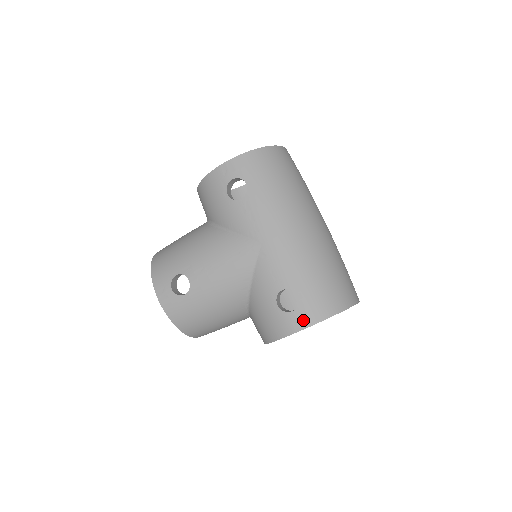
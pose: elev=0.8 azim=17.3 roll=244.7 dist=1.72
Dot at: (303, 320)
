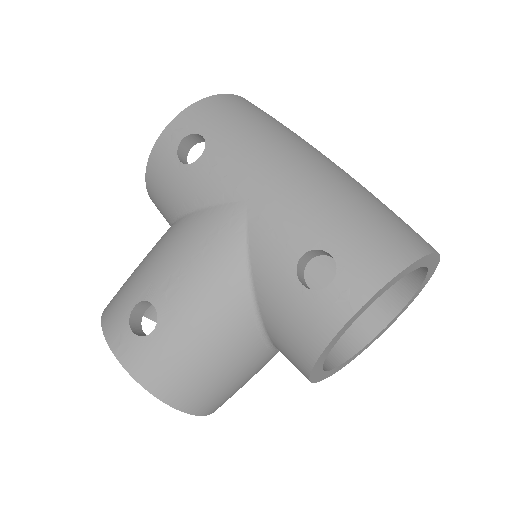
Dot at: (354, 291)
